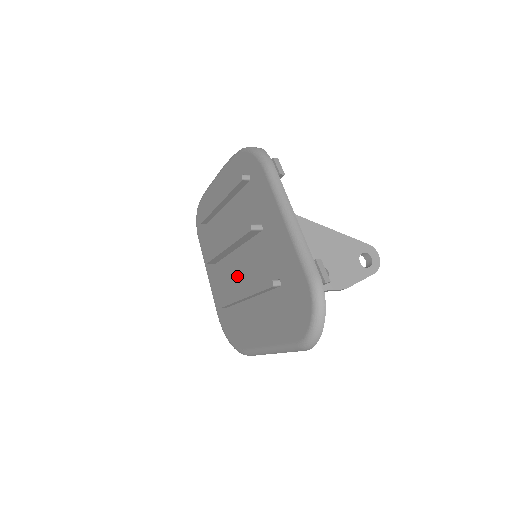
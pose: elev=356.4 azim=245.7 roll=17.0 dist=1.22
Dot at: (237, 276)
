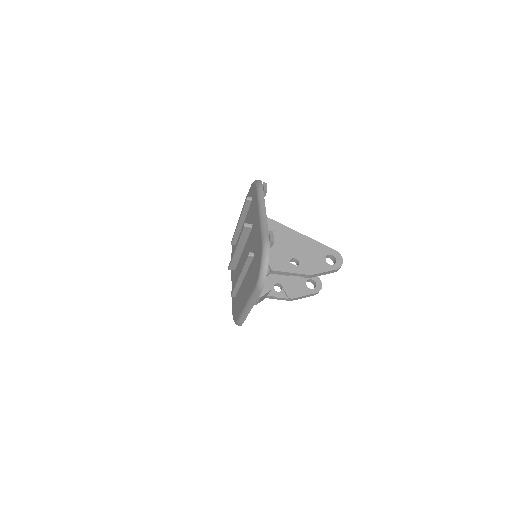
Dot at: occluded
